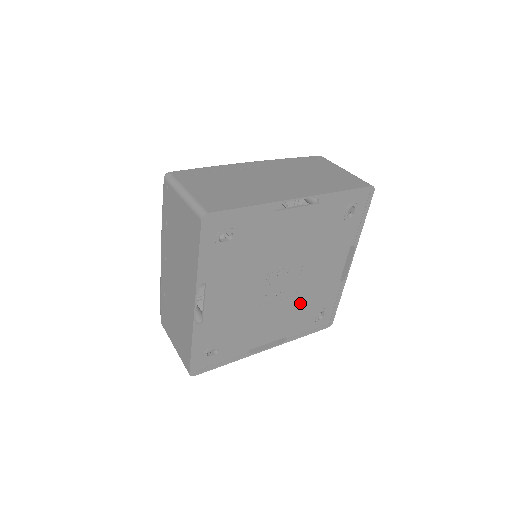
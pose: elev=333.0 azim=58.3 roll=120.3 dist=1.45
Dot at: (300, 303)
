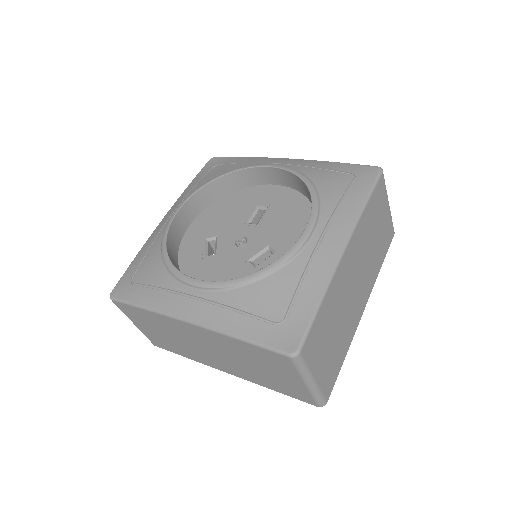
Dot at: occluded
